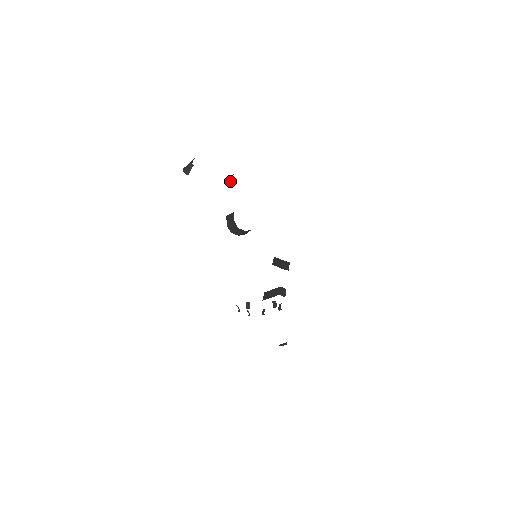
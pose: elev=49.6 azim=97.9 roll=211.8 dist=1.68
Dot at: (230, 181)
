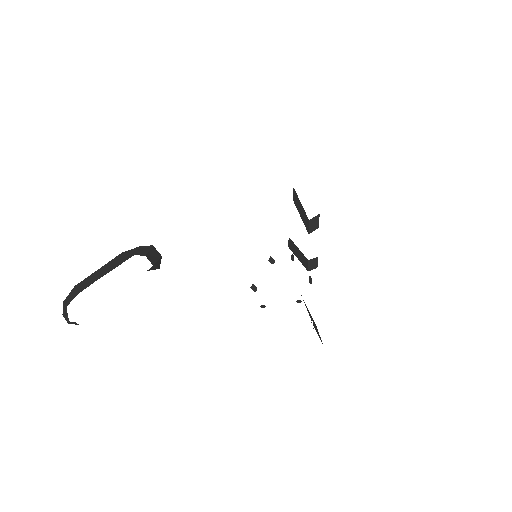
Dot at: (154, 268)
